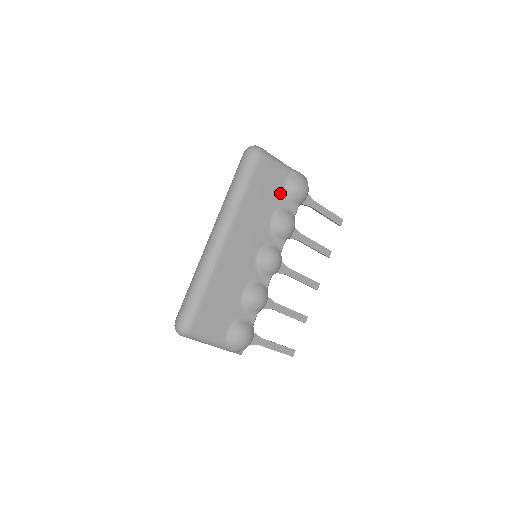
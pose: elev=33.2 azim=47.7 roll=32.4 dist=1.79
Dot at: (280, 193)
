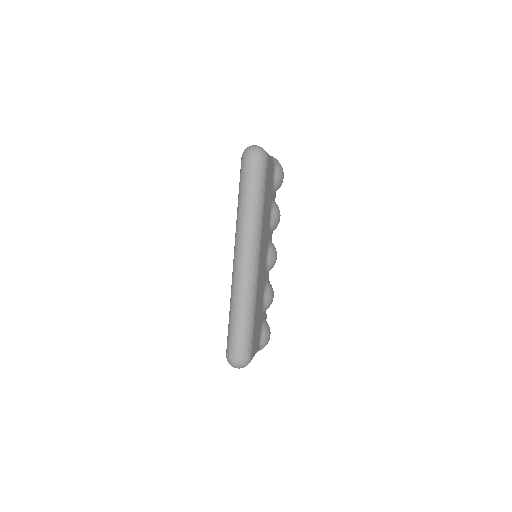
Dot at: (272, 188)
